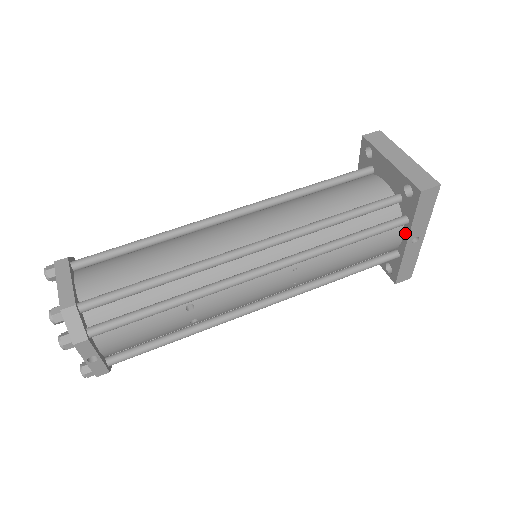
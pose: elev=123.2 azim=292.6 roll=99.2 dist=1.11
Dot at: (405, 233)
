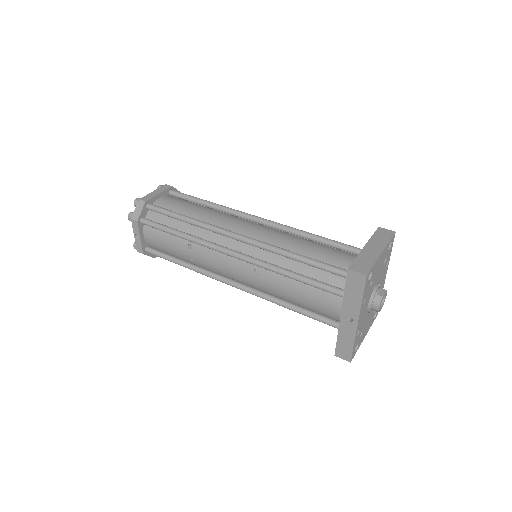
Dot at: (343, 307)
